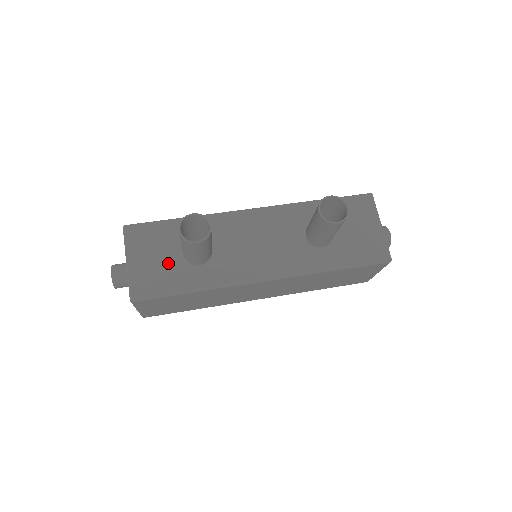
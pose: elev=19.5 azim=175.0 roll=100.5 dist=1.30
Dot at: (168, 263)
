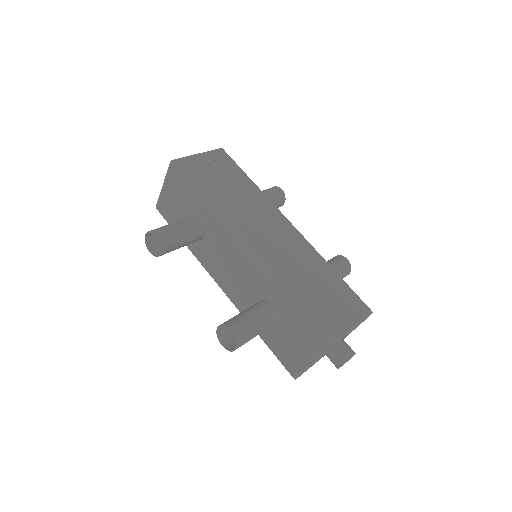
Dot at: (180, 213)
